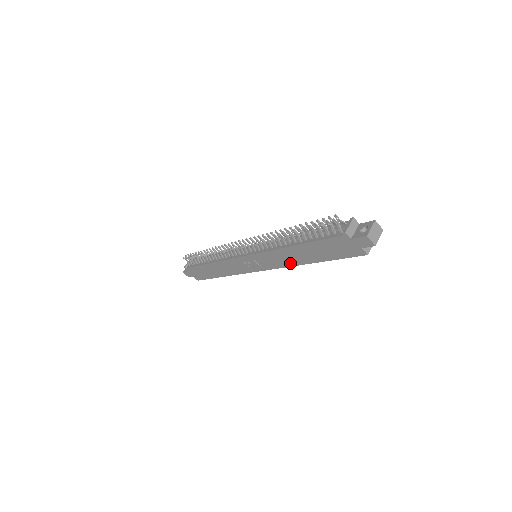
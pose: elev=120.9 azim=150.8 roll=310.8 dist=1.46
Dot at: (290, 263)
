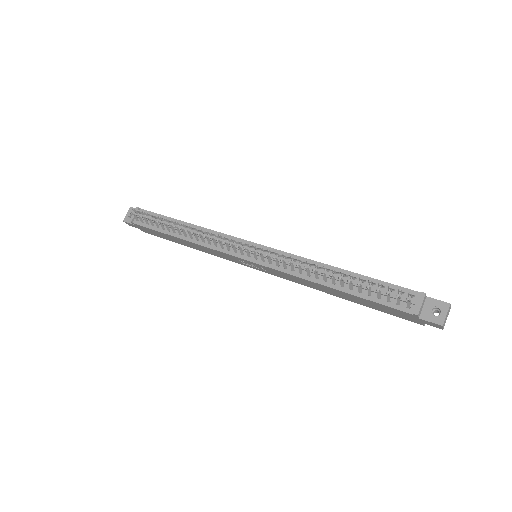
Dot at: (310, 286)
